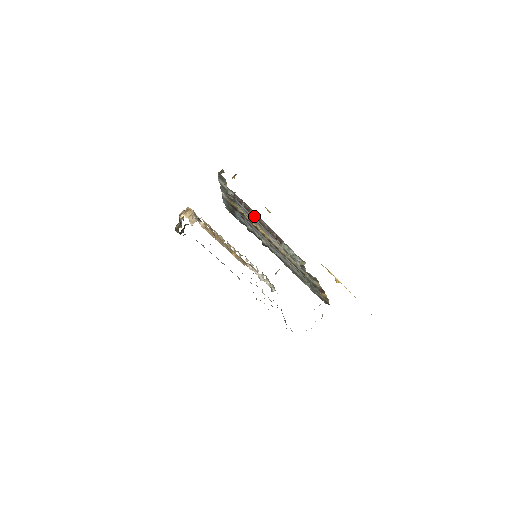
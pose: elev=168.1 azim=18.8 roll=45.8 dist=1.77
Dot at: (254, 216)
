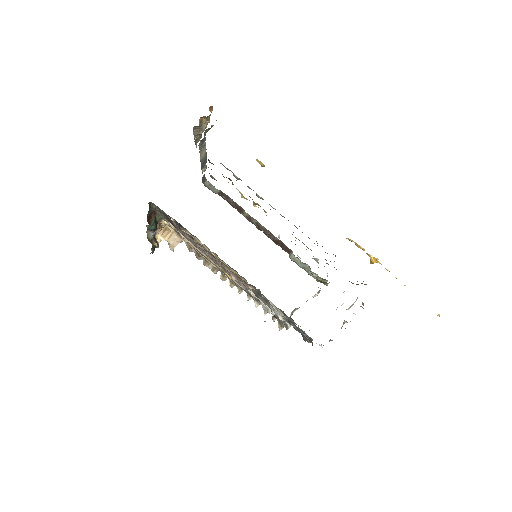
Dot at: (249, 218)
